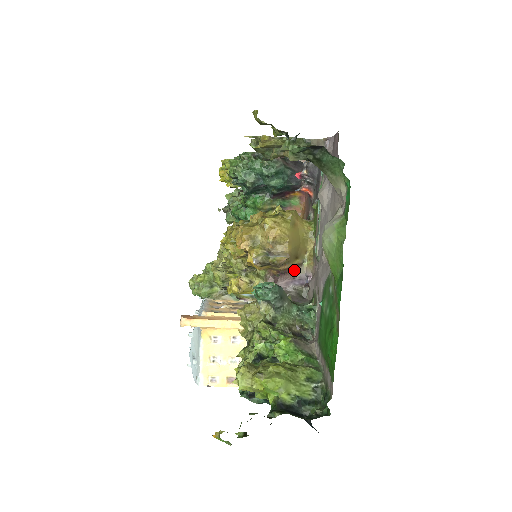
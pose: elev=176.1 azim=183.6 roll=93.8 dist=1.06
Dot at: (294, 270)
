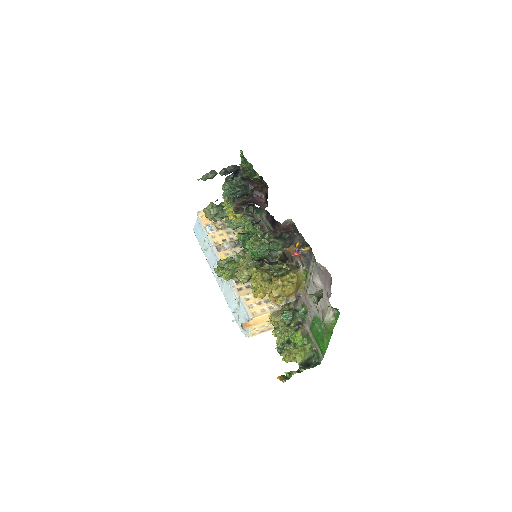
Dot at: occluded
